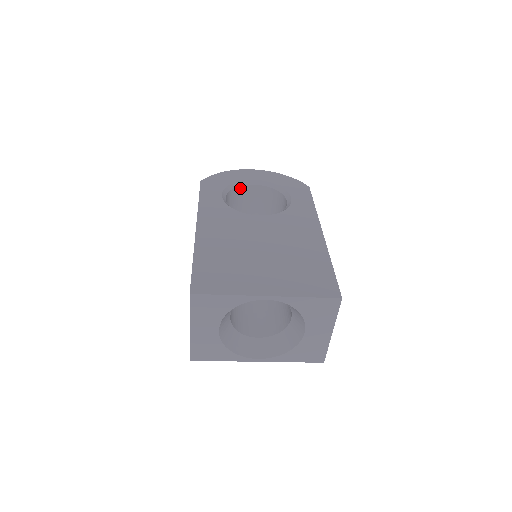
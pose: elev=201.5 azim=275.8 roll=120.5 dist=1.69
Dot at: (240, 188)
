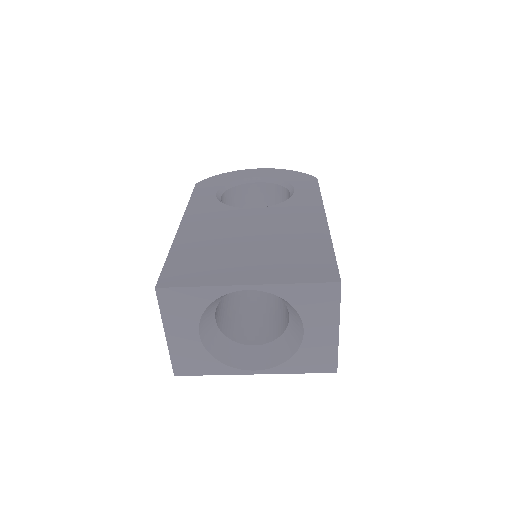
Dot at: (240, 187)
